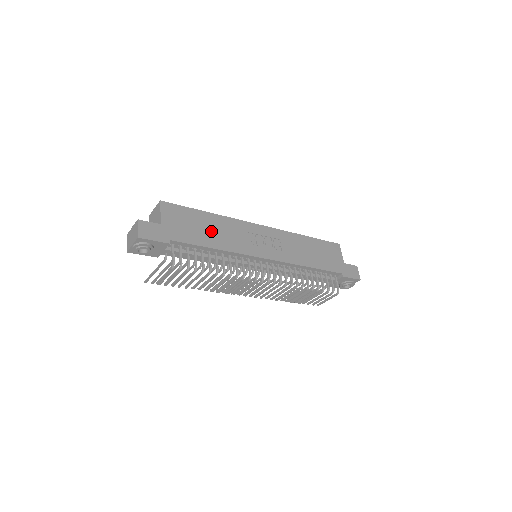
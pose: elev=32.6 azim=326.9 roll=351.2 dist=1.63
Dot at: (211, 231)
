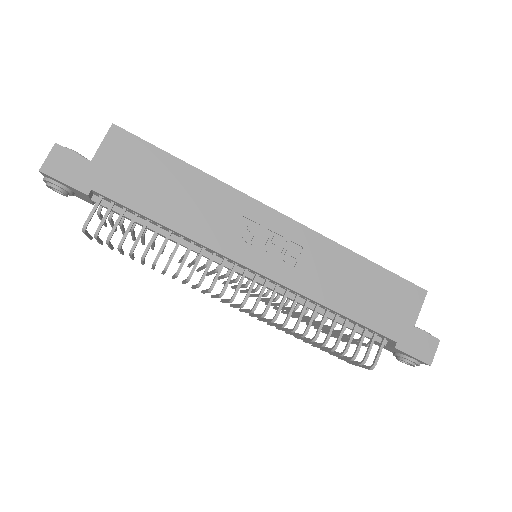
Dot at: (176, 196)
